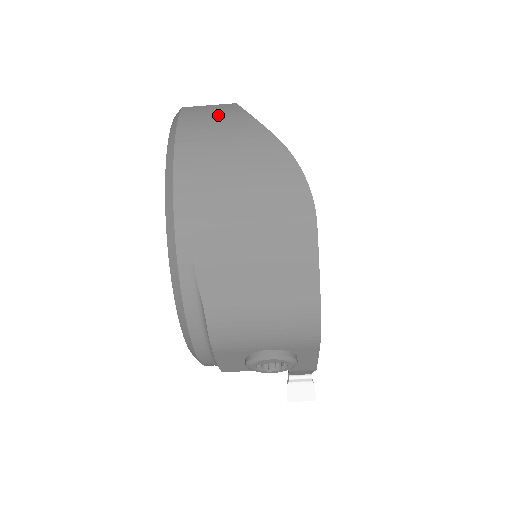
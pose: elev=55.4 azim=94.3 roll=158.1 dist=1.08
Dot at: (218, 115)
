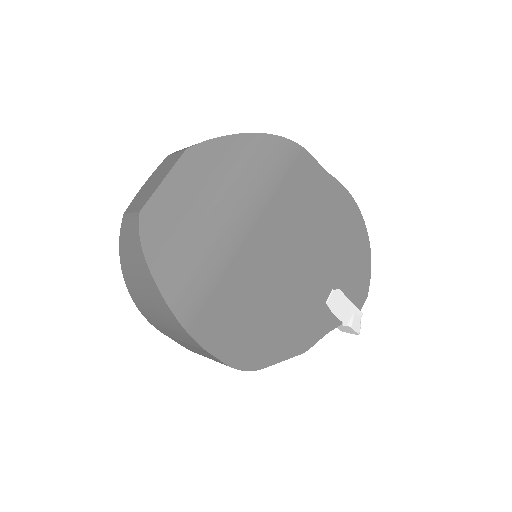
Dot at: (130, 235)
